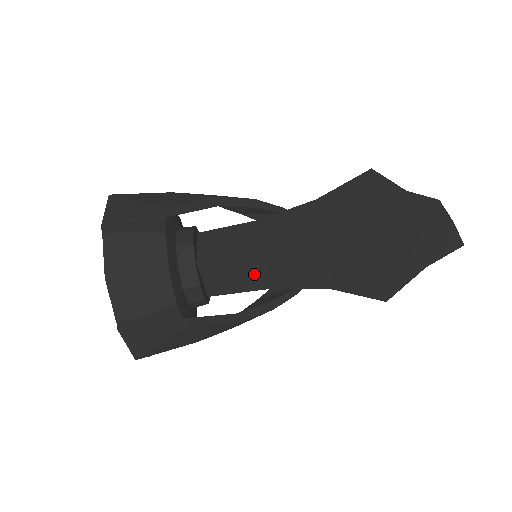
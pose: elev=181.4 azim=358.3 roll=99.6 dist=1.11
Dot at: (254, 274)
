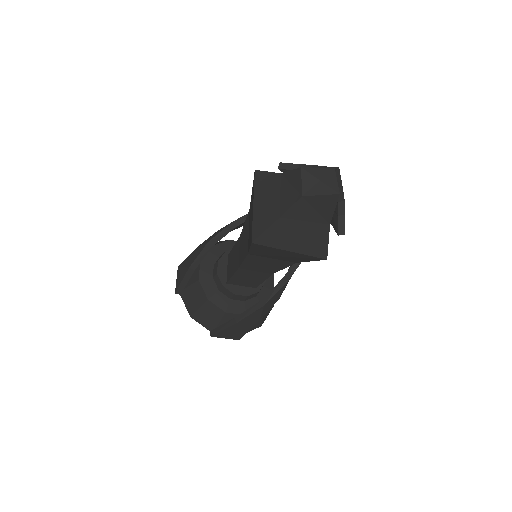
Dot at: (253, 274)
